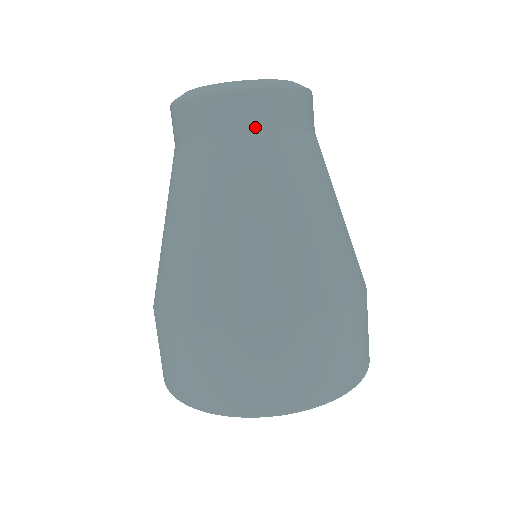
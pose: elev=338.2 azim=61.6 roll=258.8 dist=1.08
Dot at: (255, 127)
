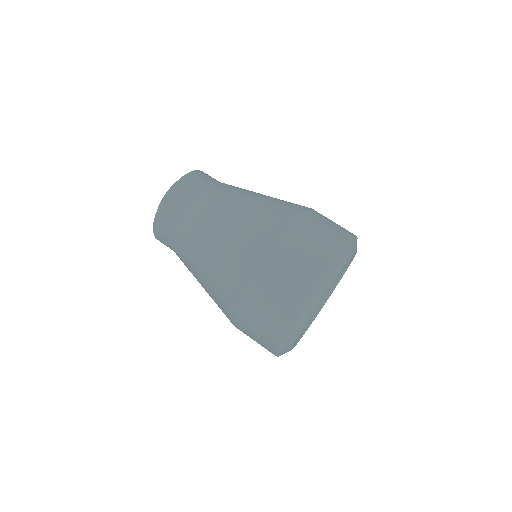
Dot at: (207, 181)
